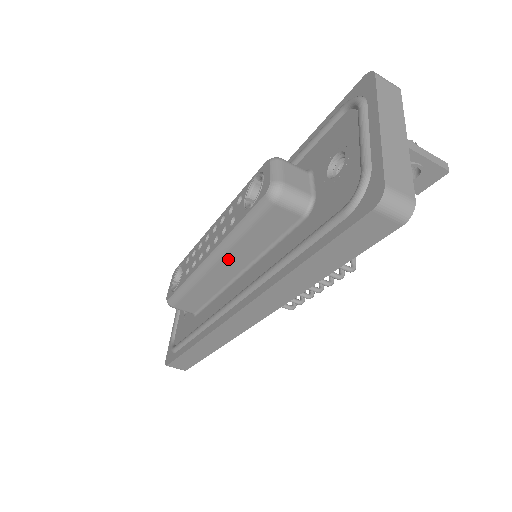
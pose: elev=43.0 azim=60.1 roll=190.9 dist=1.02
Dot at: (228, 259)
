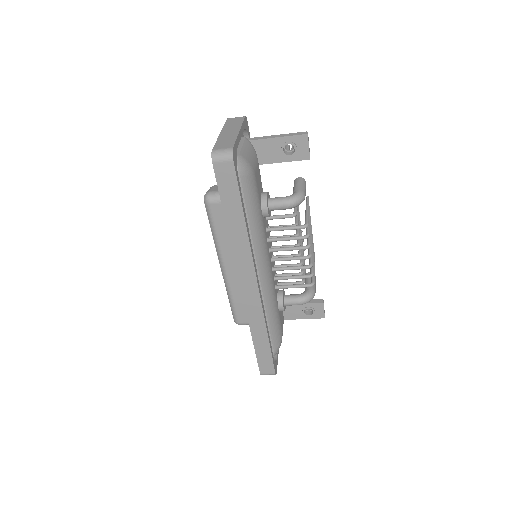
Dot at: (227, 259)
